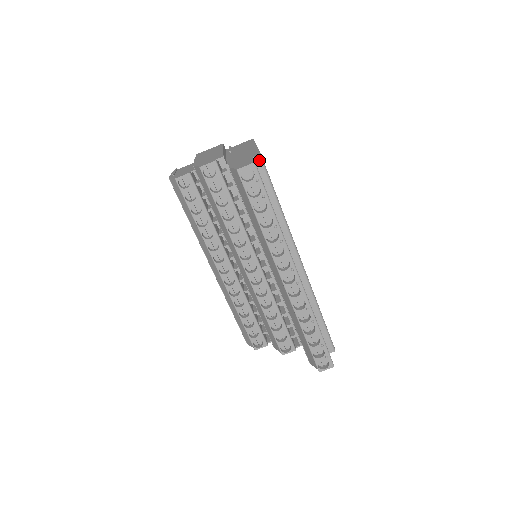
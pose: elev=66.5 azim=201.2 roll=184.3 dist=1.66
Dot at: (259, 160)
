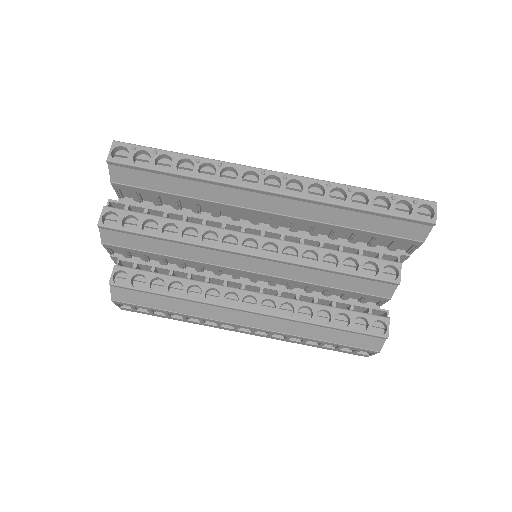
Dot at: occluded
